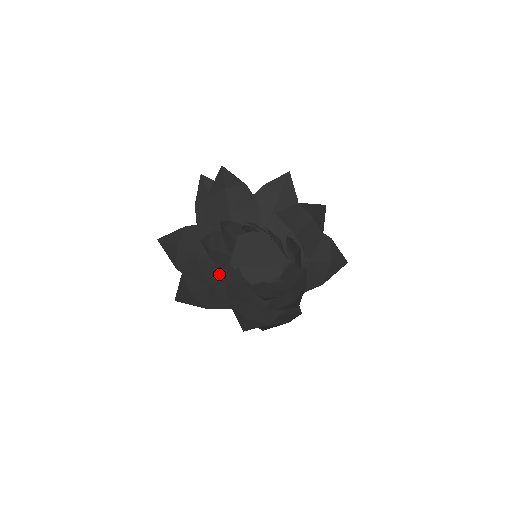
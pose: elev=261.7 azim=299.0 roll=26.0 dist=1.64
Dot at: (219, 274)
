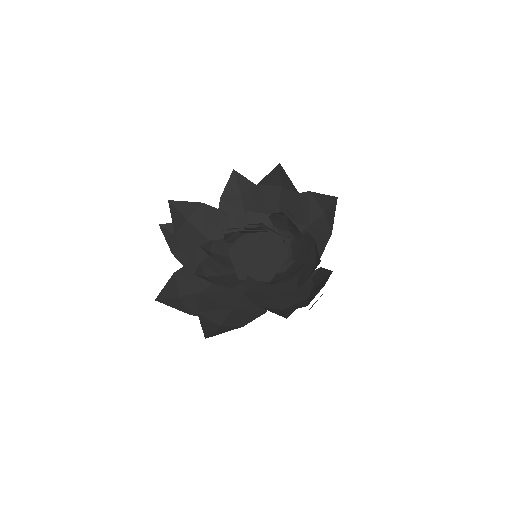
Dot at: (235, 295)
